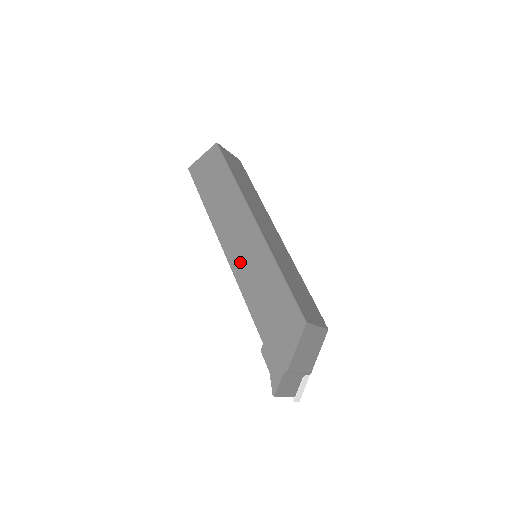
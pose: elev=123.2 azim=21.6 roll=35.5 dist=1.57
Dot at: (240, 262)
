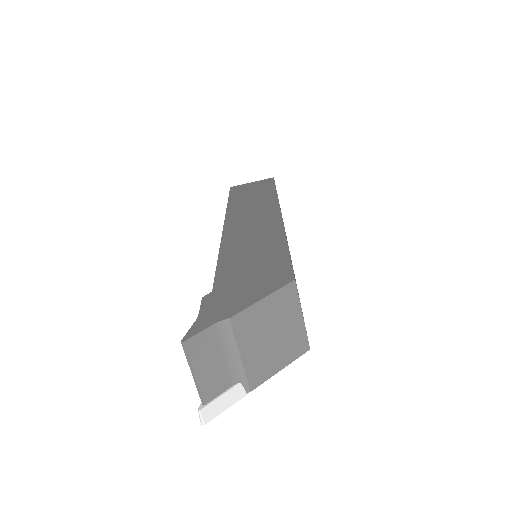
Dot at: (238, 234)
